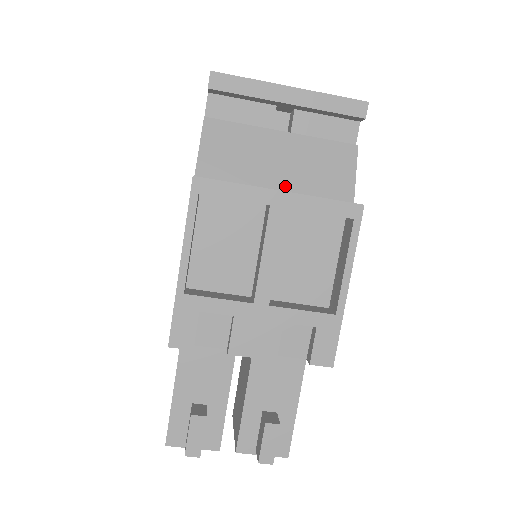
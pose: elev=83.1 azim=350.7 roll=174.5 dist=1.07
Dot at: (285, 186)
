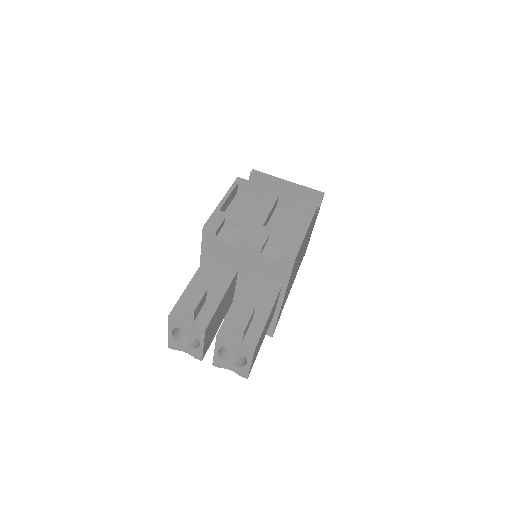
Dot at: occluded
